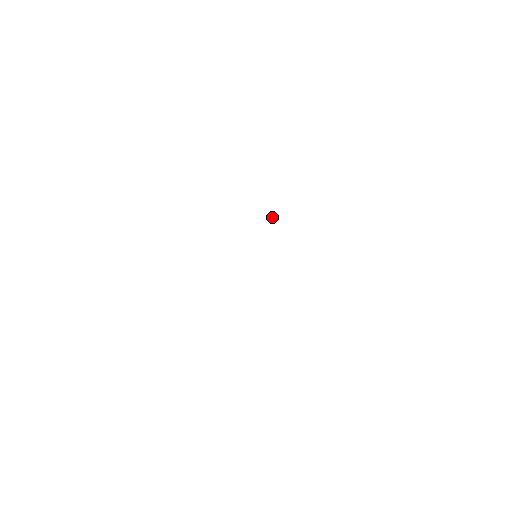
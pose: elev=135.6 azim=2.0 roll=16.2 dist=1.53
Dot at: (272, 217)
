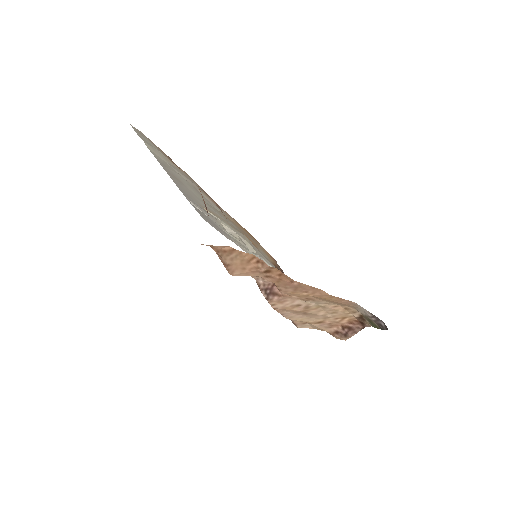
Dot at: occluded
